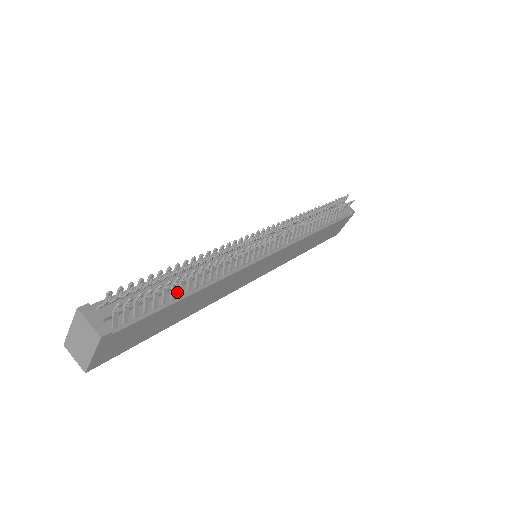
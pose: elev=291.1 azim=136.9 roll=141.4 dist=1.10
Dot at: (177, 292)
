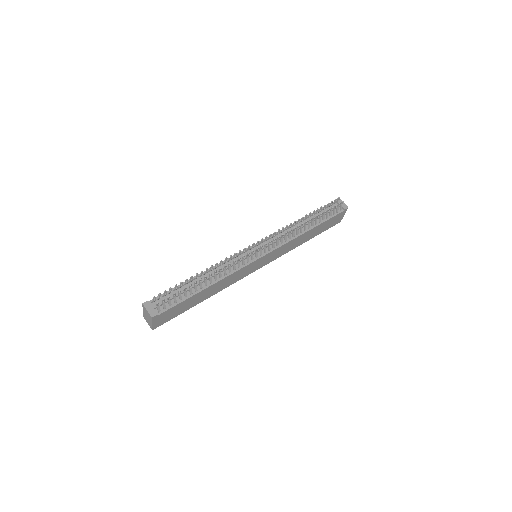
Dot at: (194, 289)
